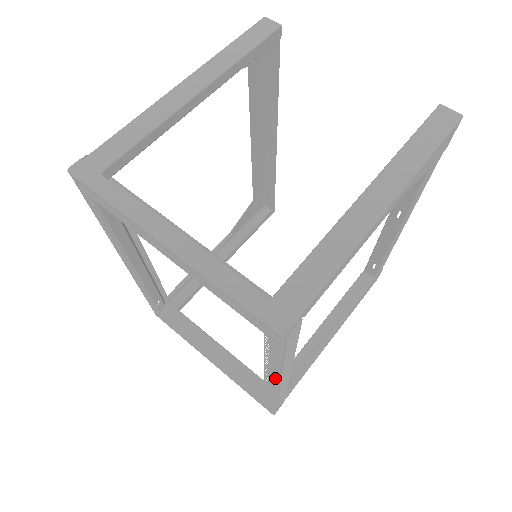
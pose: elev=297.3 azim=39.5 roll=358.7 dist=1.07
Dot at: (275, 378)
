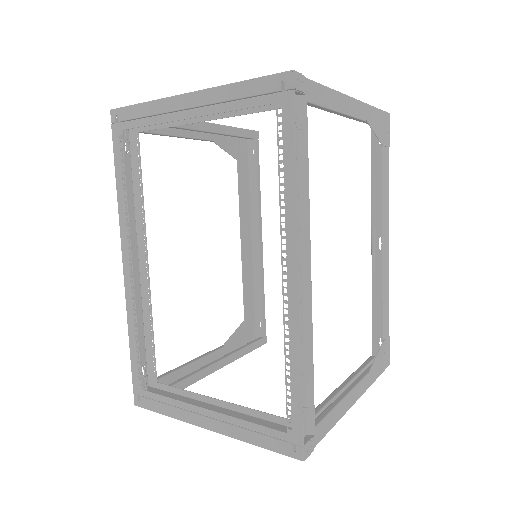
Dot at: (294, 231)
